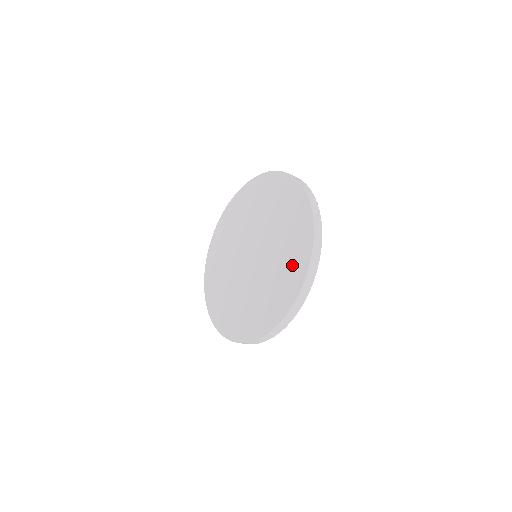
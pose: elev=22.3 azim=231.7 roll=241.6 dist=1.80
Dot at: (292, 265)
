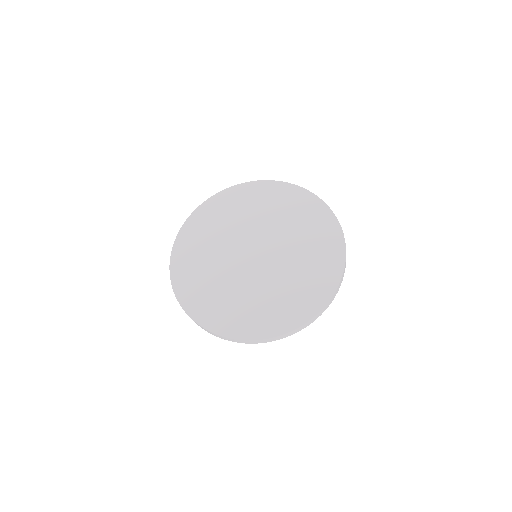
Dot at: (318, 228)
